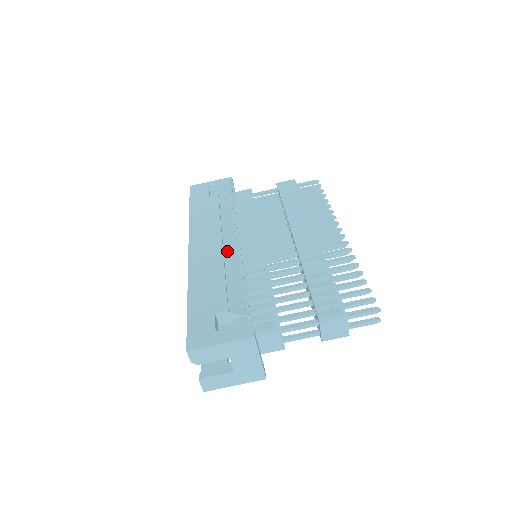
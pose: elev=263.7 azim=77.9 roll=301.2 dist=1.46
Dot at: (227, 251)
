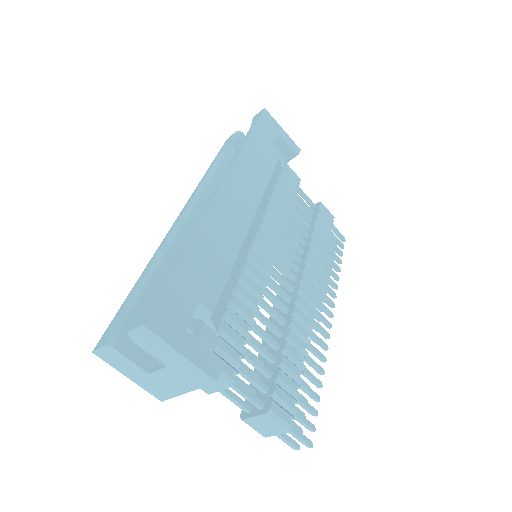
Dot at: (249, 231)
